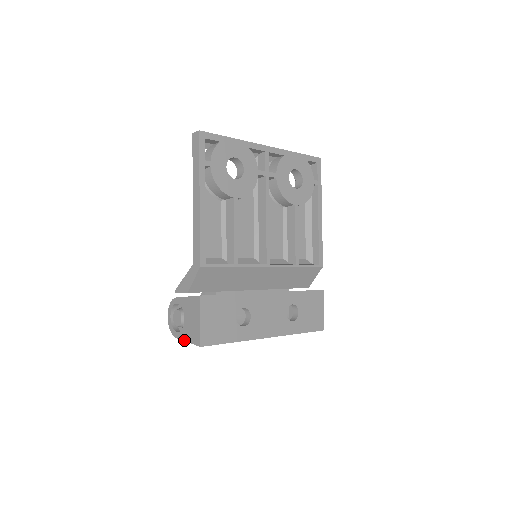
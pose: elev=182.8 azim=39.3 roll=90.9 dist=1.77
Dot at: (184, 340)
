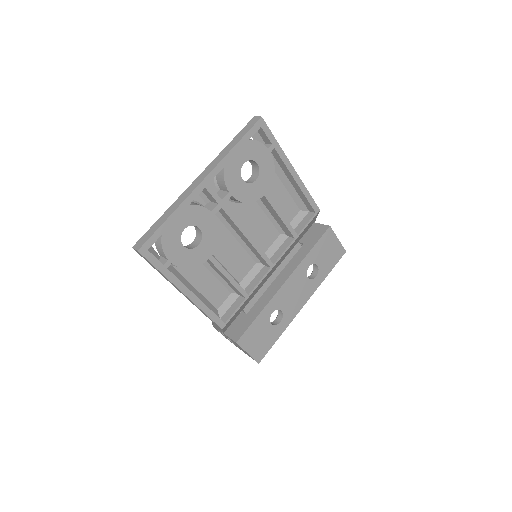
Dot at: occluded
